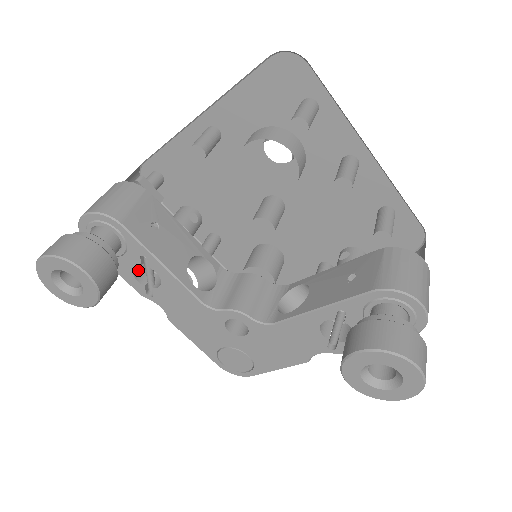
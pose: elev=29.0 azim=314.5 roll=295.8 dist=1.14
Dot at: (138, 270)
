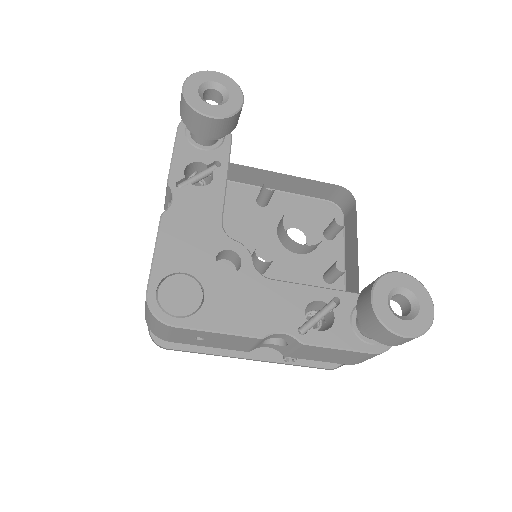
Dot at: (186, 170)
